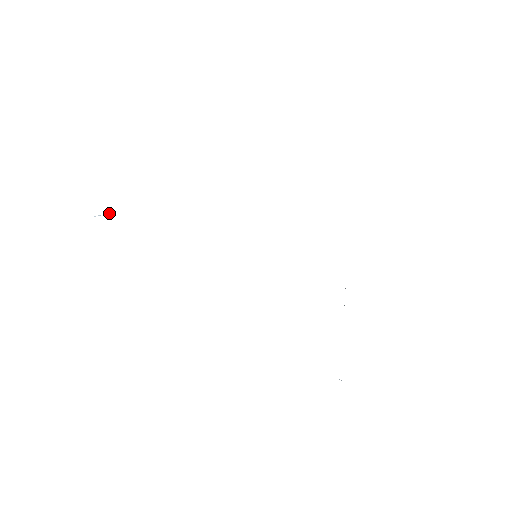
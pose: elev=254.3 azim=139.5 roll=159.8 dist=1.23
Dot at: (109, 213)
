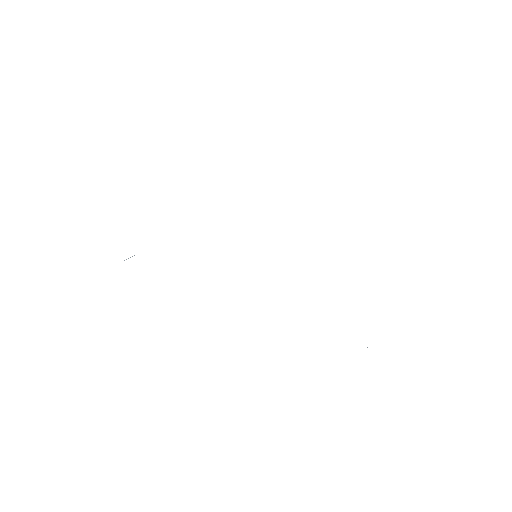
Dot at: (134, 255)
